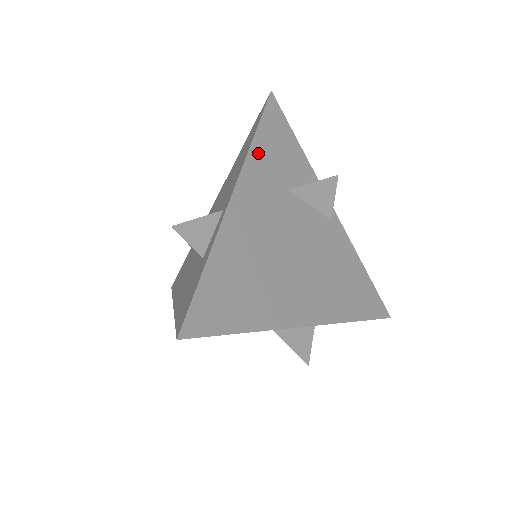
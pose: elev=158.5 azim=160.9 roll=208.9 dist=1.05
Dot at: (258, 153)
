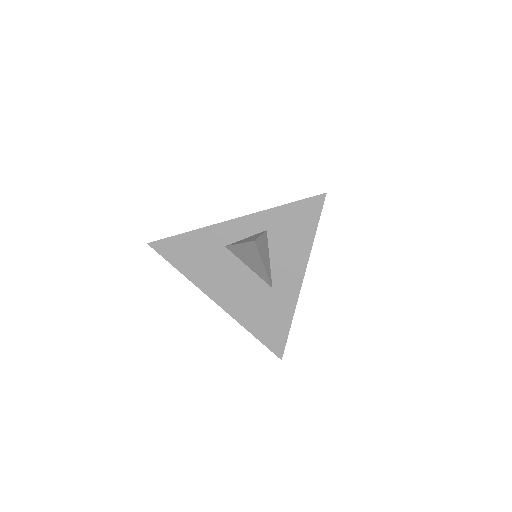
Dot at: occluded
